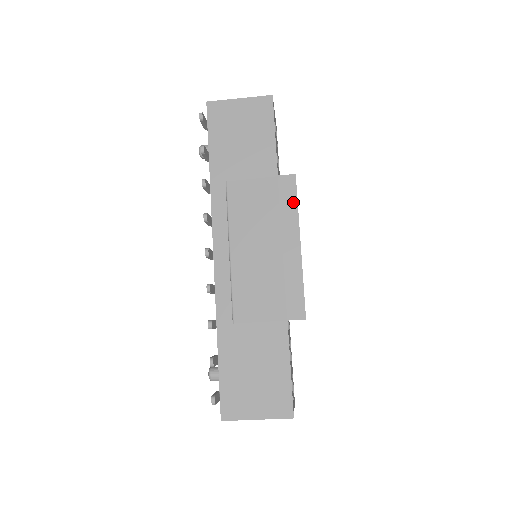
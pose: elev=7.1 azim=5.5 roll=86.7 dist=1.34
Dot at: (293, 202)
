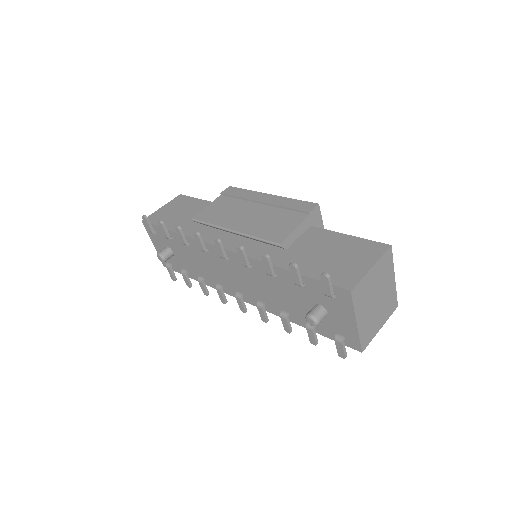
Dot at: (242, 191)
